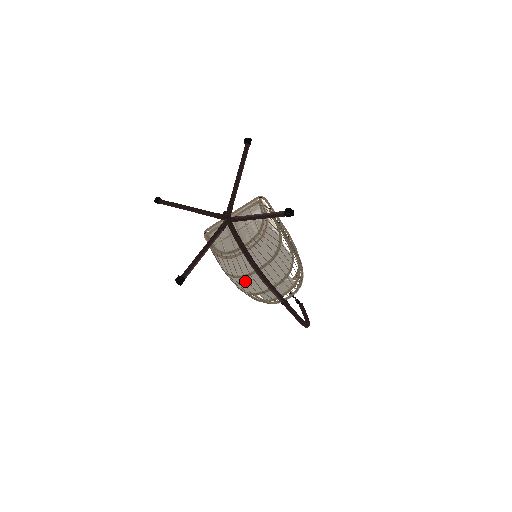
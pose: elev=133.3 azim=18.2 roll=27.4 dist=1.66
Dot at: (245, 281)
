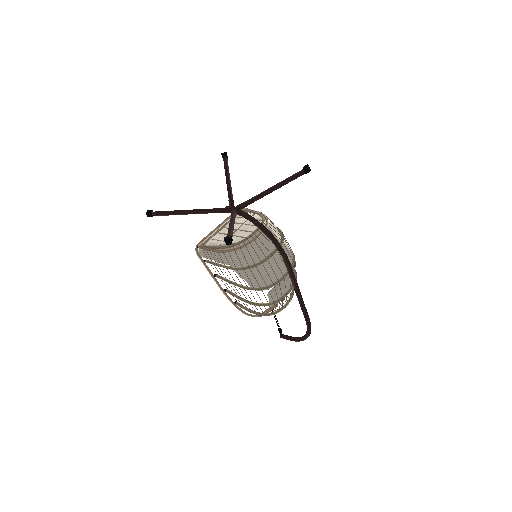
Dot at: (262, 269)
